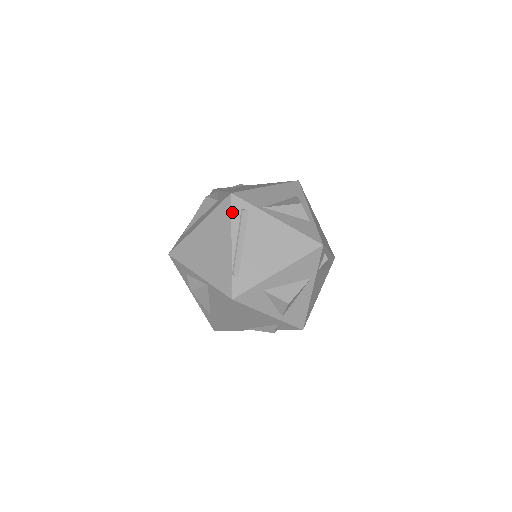
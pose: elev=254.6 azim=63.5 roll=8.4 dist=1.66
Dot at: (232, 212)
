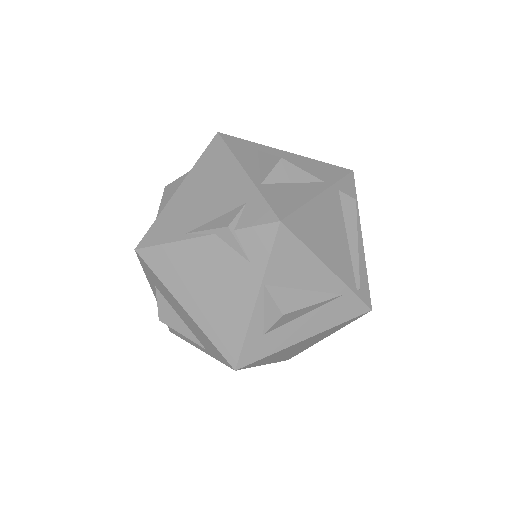
Dot at: occluded
